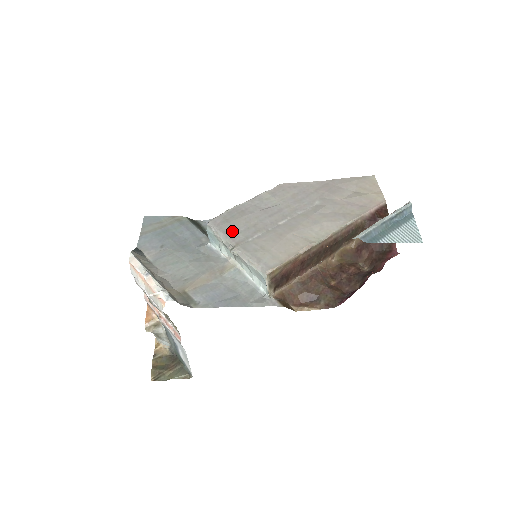
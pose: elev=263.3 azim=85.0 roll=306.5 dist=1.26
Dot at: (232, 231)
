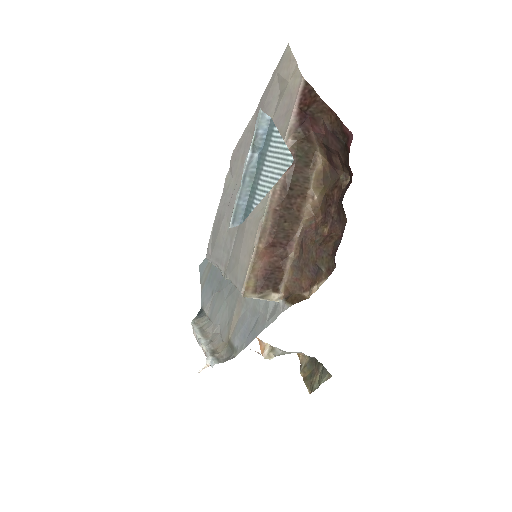
Dot at: (219, 254)
